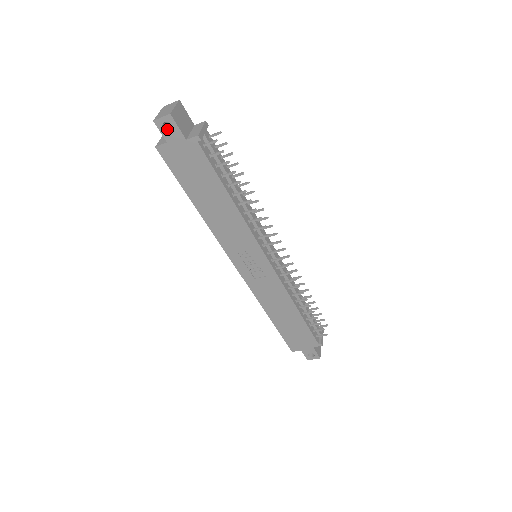
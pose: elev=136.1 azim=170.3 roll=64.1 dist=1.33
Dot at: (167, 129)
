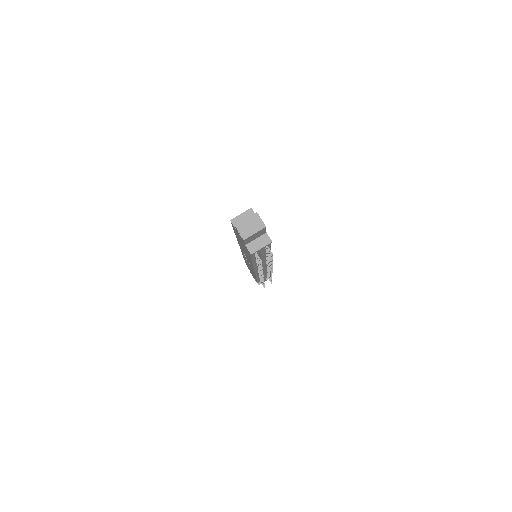
Dot at: occluded
